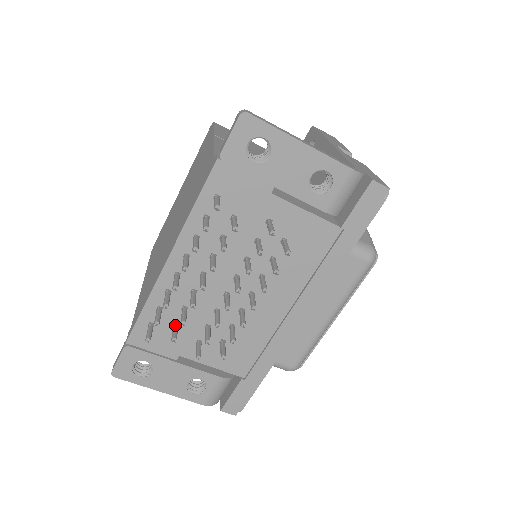
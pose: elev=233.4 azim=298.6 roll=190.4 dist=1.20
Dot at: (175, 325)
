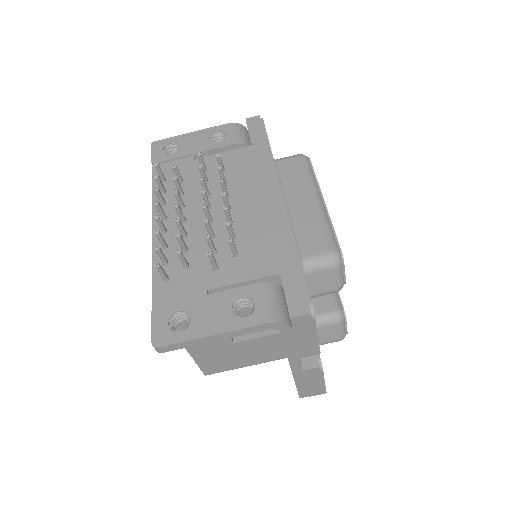
Dot at: (183, 262)
